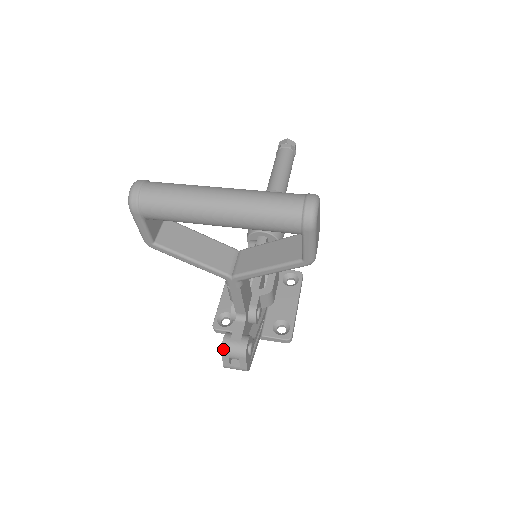
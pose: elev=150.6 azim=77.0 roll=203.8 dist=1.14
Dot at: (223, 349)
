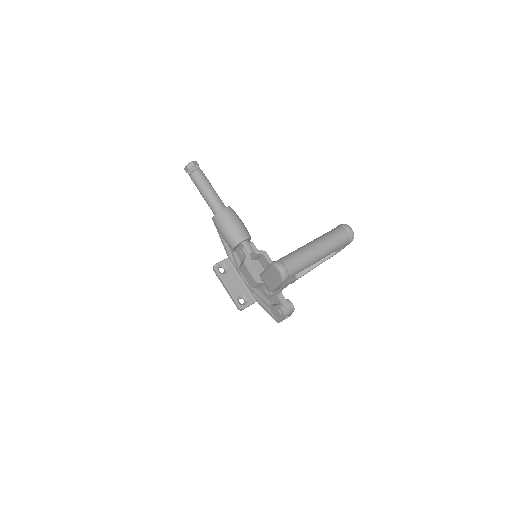
Dot at: (285, 315)
